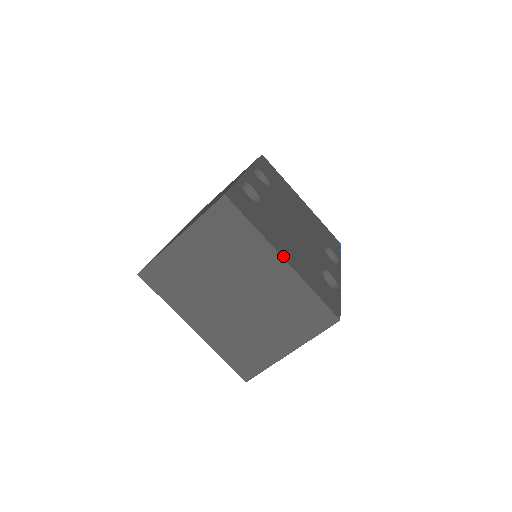
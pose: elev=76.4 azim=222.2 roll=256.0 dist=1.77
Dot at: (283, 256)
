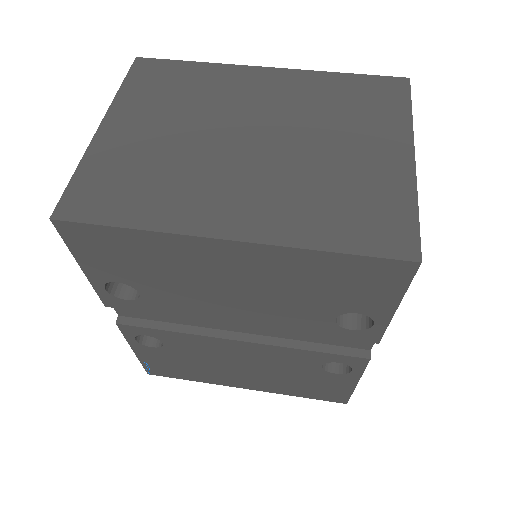
Dot at: (264, 71)
